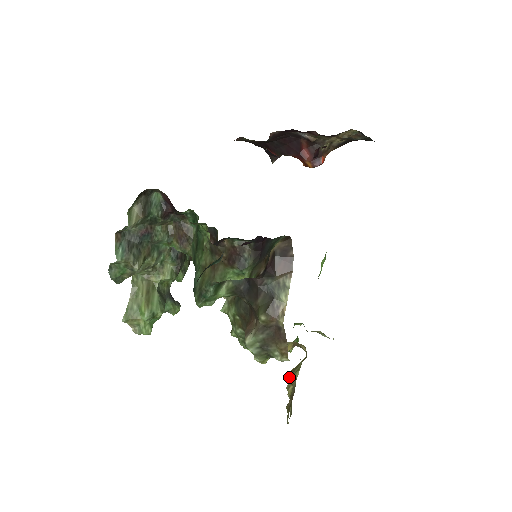
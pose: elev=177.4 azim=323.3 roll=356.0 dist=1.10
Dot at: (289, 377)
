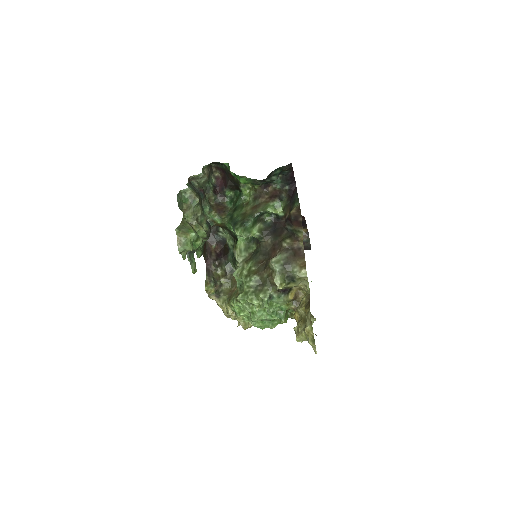
Dot at: (297, 309)
